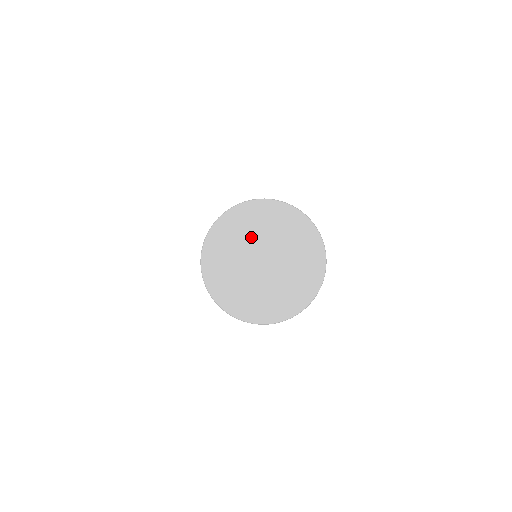
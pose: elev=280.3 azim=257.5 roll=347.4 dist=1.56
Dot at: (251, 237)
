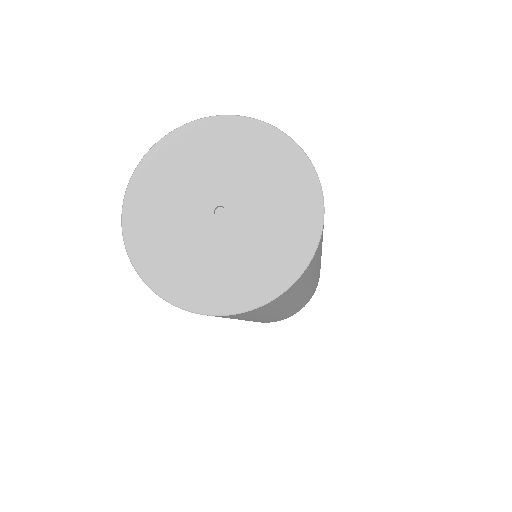
Dot at: (196, 176)
